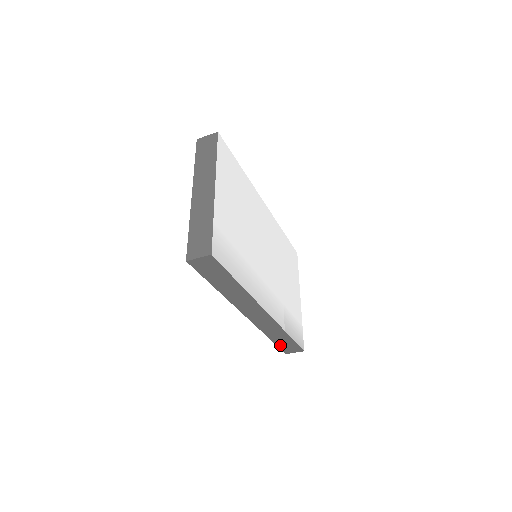
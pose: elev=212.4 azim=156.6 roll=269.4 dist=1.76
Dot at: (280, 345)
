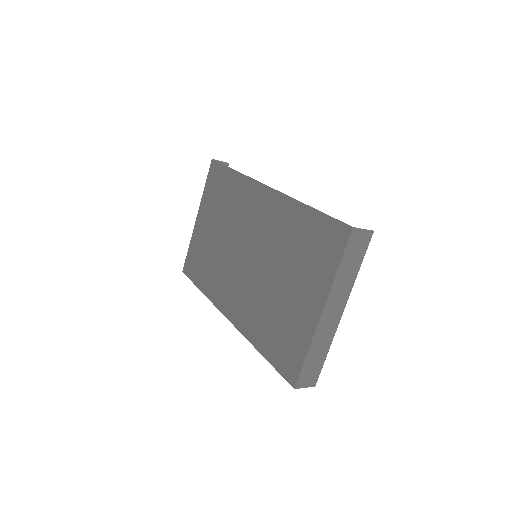
Dot at: occluded
